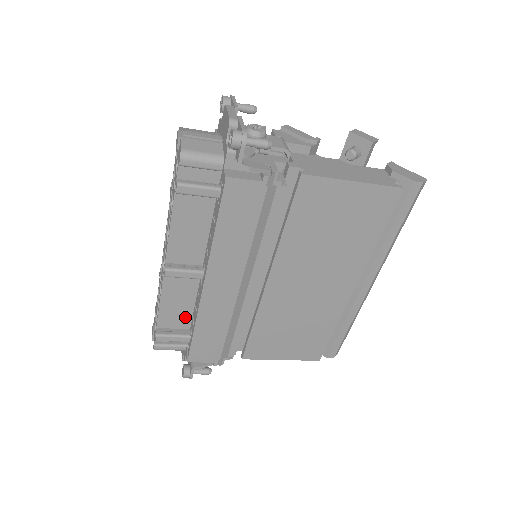
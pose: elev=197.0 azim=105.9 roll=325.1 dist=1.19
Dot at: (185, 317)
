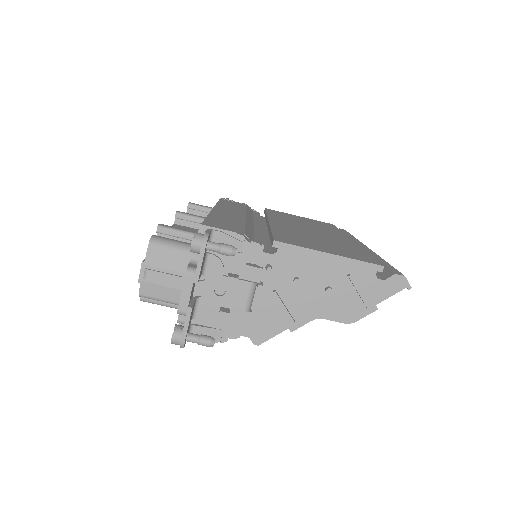
Dot at: occluded
